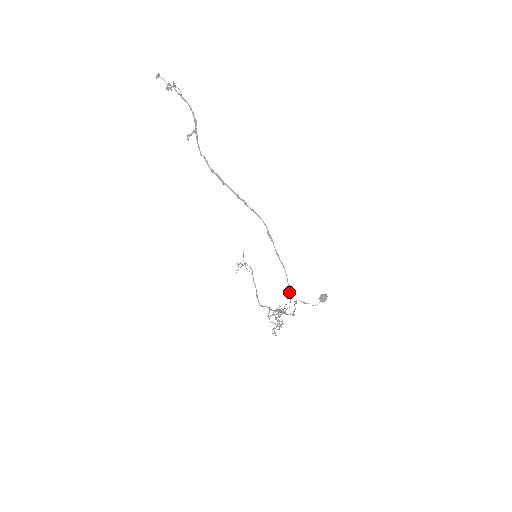
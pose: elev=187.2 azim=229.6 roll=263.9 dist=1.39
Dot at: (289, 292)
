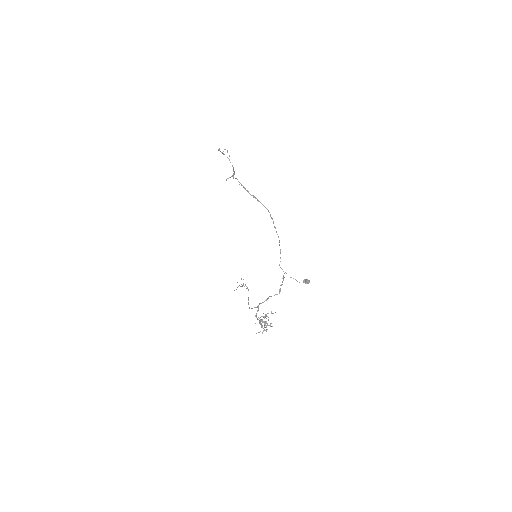
Dot at: occluded
